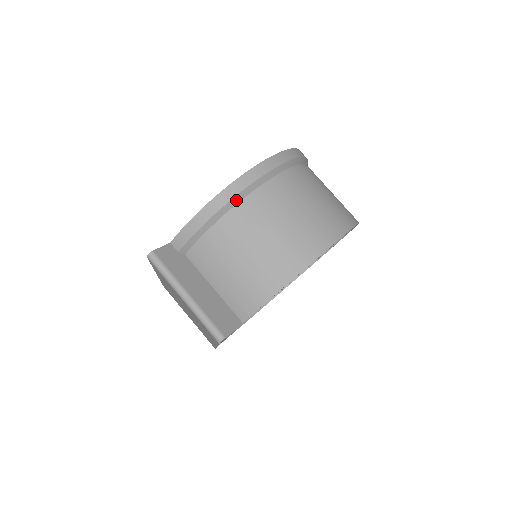
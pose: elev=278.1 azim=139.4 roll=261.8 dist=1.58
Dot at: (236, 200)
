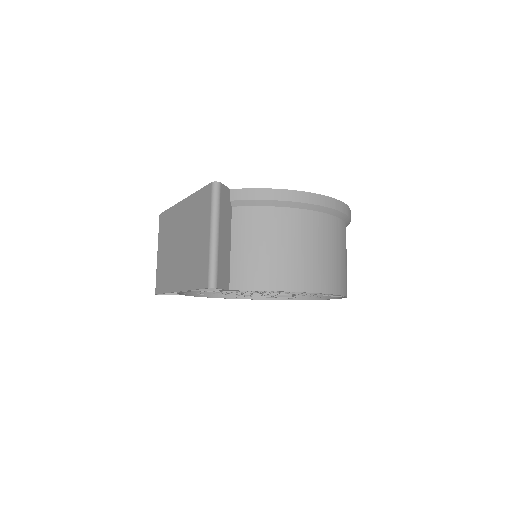
Dot at: (303, 206)
